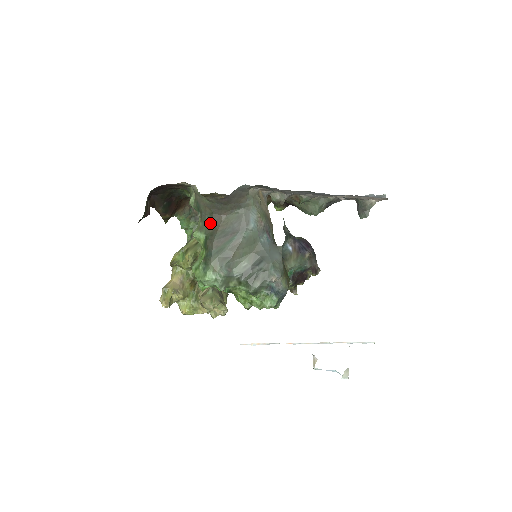
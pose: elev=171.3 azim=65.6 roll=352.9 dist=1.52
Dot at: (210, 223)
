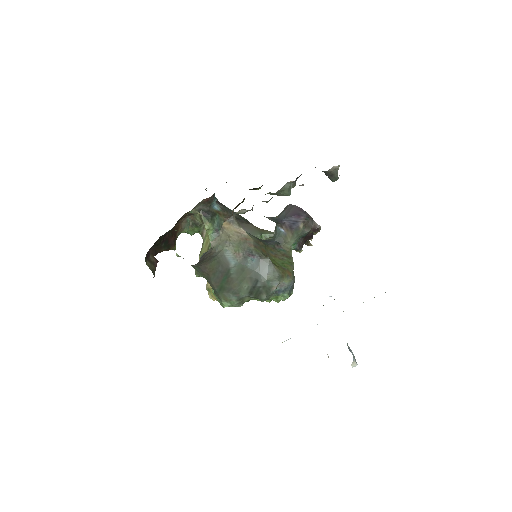
Dot at: (201, 271)
